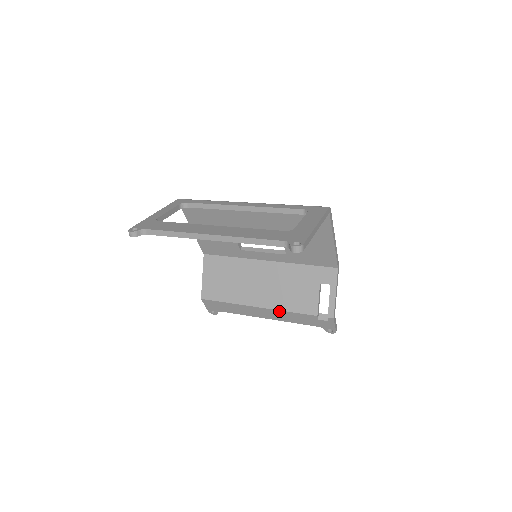
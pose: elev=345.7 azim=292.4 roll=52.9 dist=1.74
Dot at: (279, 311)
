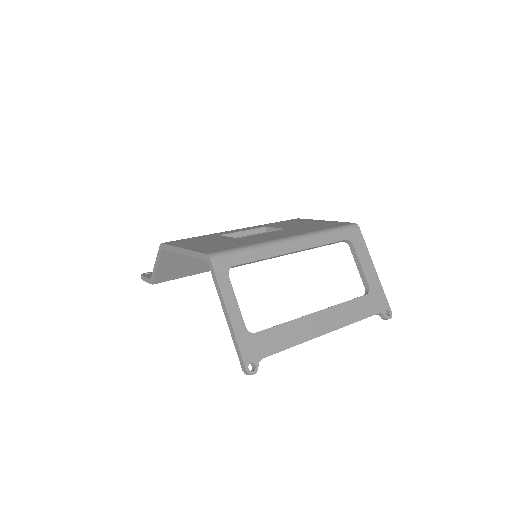
Dot at: occluded
